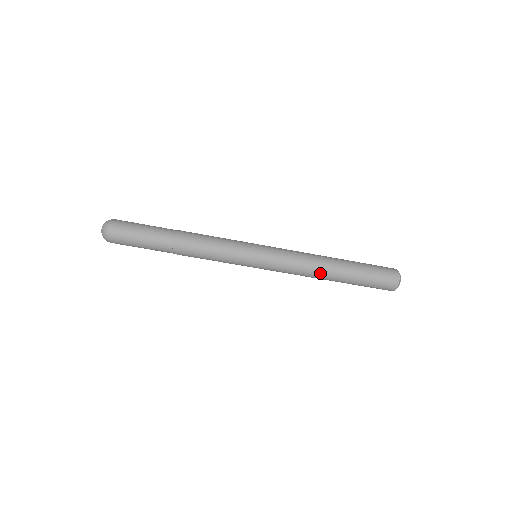
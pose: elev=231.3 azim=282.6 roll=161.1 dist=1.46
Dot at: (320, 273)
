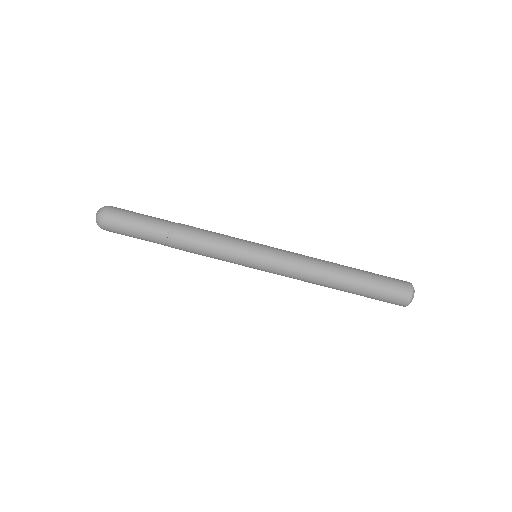
Dot at: (322, 283)
